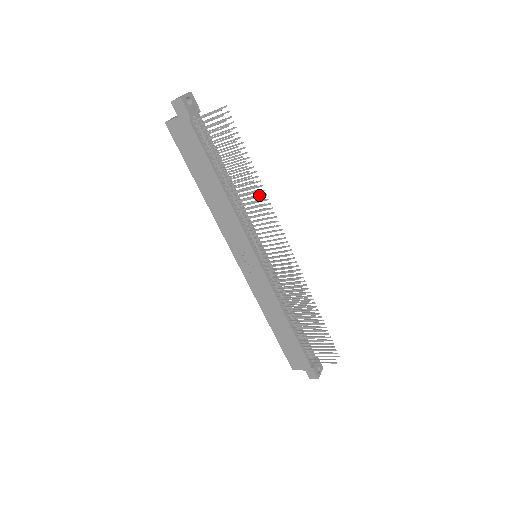
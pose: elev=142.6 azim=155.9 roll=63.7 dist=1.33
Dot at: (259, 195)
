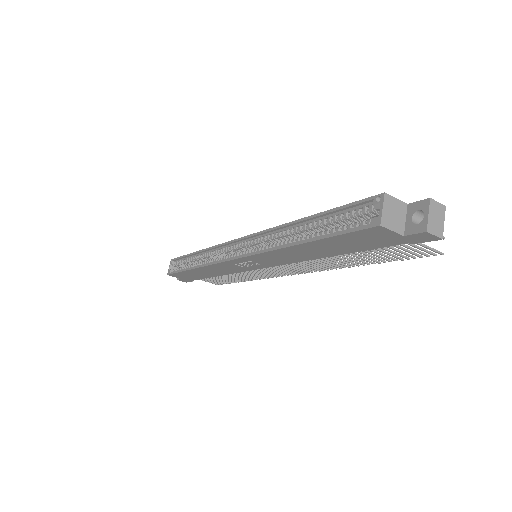
Dot at: occluded
